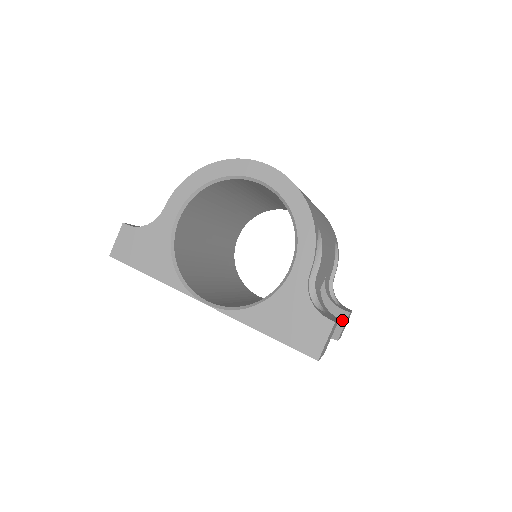
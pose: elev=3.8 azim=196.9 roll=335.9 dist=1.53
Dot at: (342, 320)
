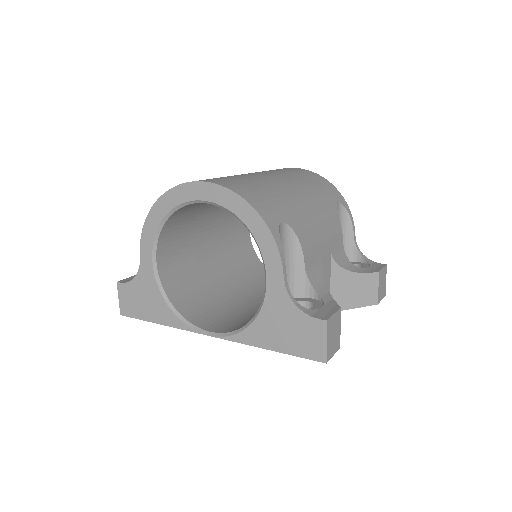
Dot at: (373, 283)
